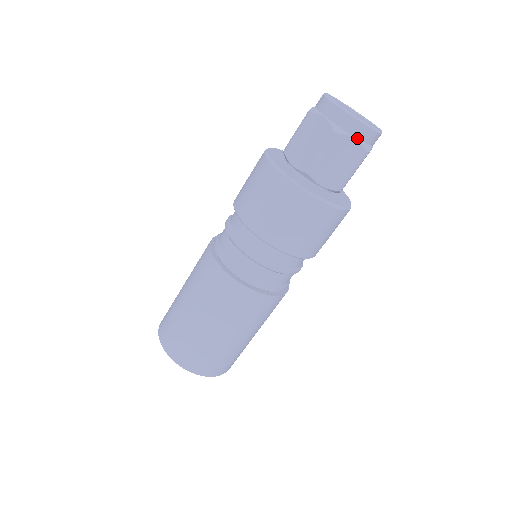
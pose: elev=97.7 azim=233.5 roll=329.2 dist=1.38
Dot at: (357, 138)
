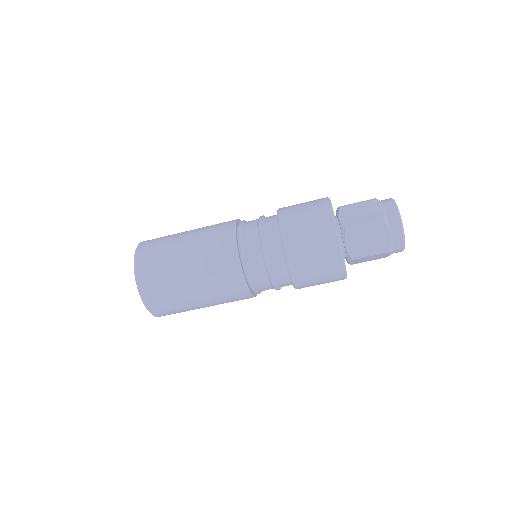
Dot at: (391, 236)
